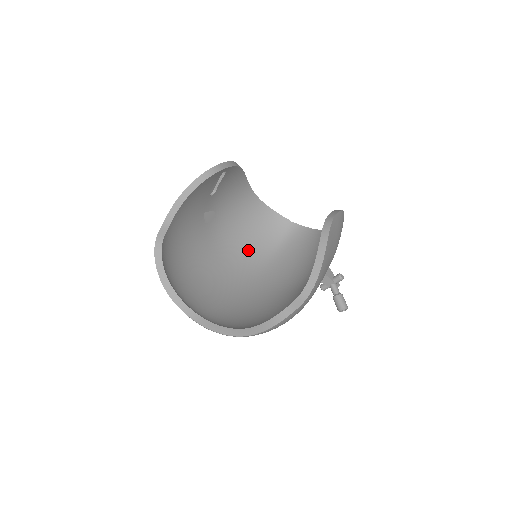
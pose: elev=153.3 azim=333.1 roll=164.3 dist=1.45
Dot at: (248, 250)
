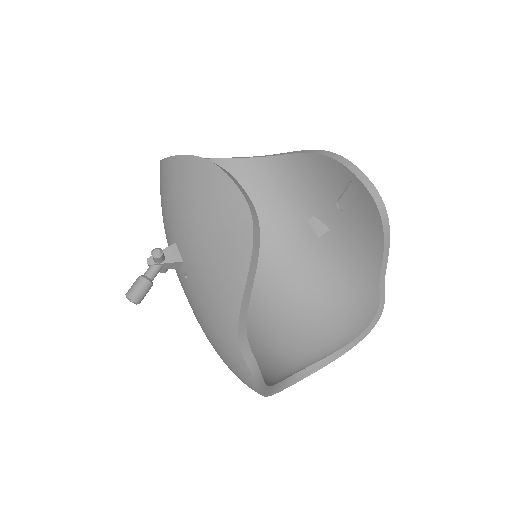
Dot at: occluded
